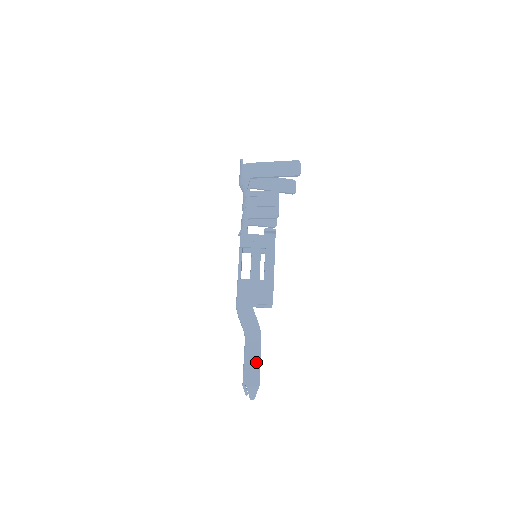
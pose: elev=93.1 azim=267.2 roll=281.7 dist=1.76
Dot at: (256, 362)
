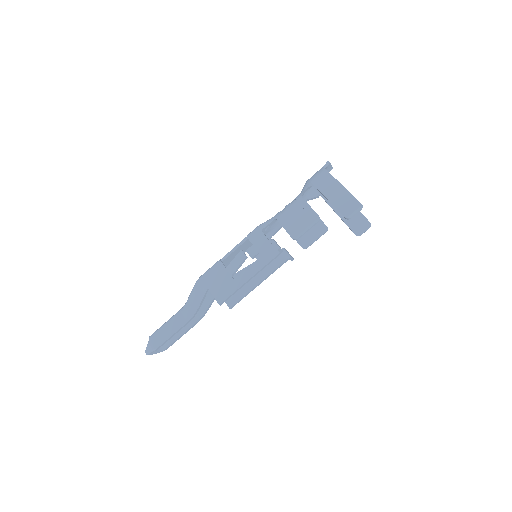
Dot at: (170, 332)
